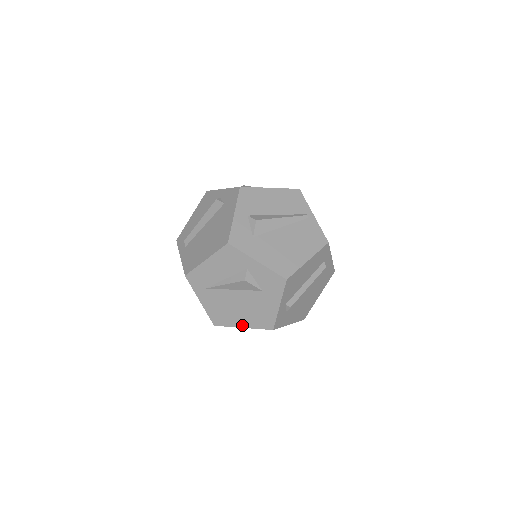
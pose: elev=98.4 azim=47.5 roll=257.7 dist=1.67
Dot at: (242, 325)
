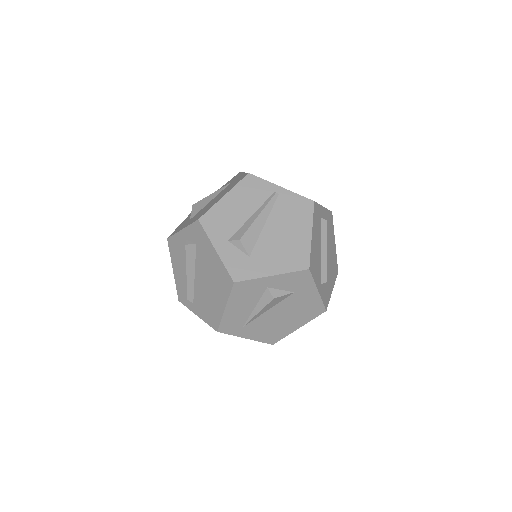
Dot at: (297, 327)
